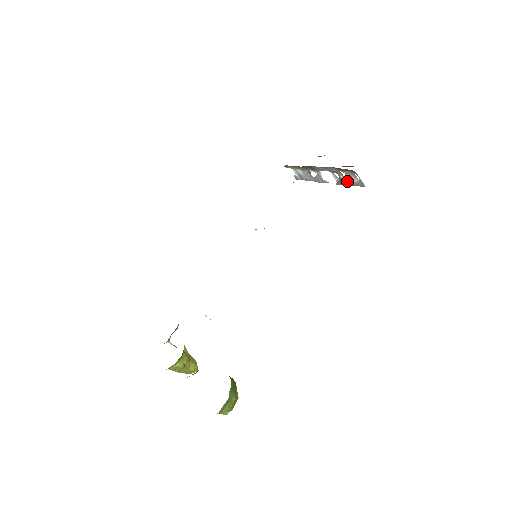
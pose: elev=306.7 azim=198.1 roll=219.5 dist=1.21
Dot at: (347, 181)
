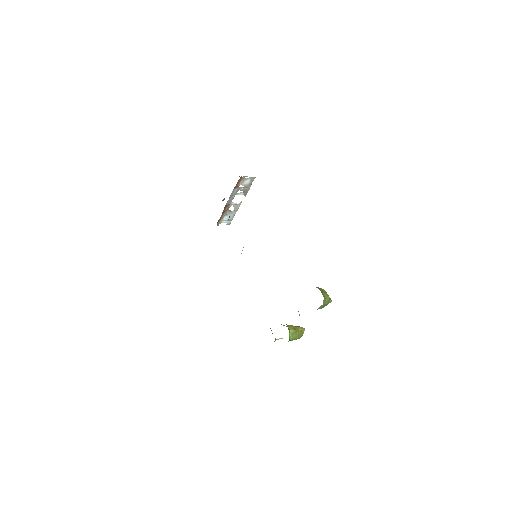
Dot at: (246, 187)
